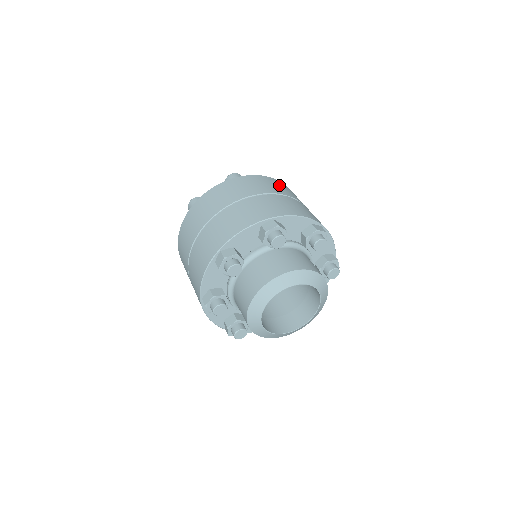
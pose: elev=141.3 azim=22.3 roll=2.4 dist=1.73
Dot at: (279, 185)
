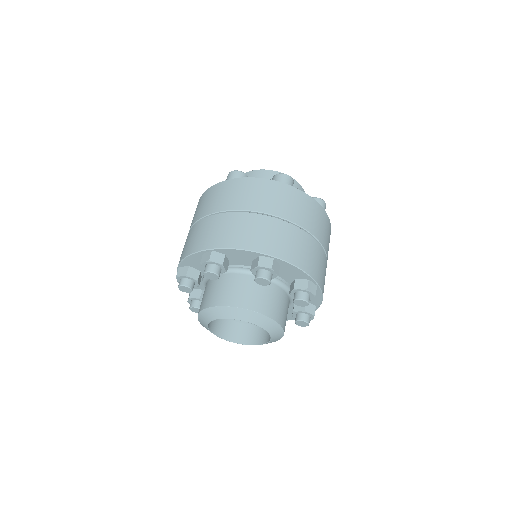
Dot at: (266, 192)
